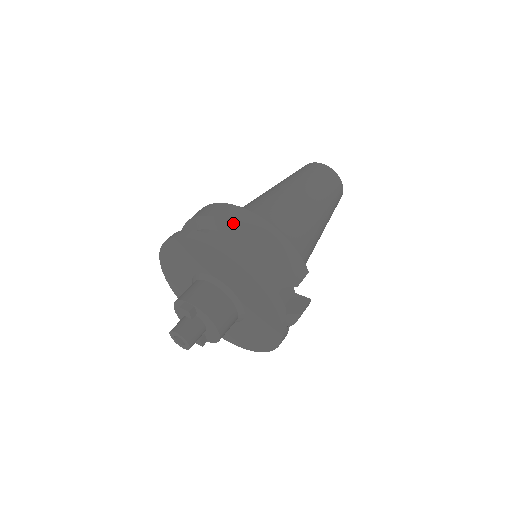
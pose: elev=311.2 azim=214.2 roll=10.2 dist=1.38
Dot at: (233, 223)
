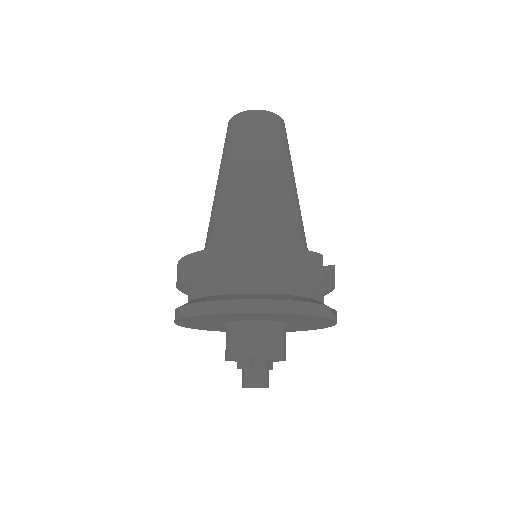
Dot at: (230, 272)
